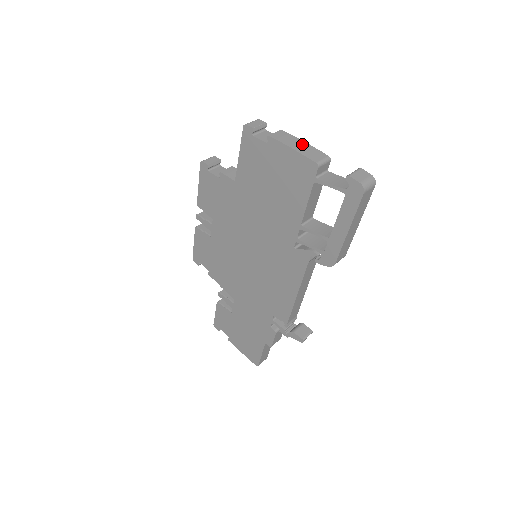
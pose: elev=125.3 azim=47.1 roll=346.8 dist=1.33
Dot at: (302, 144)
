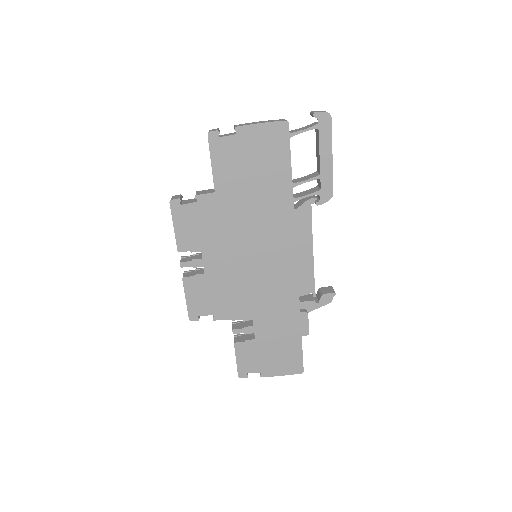
Dot at: occluded
